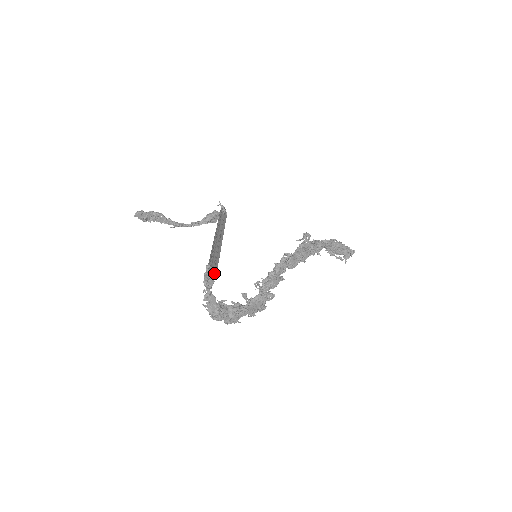
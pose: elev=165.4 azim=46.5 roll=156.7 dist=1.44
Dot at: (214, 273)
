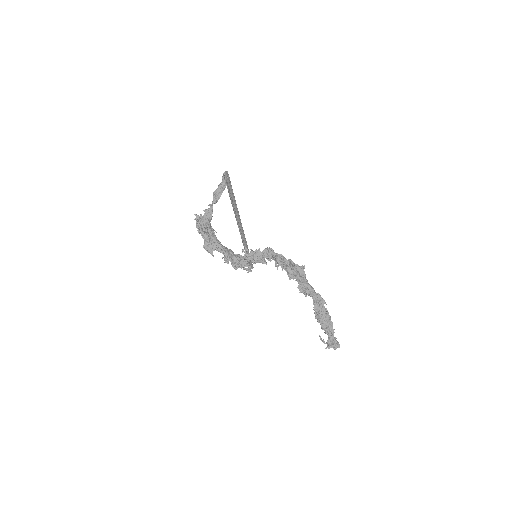
Dot at: (227, 172)
